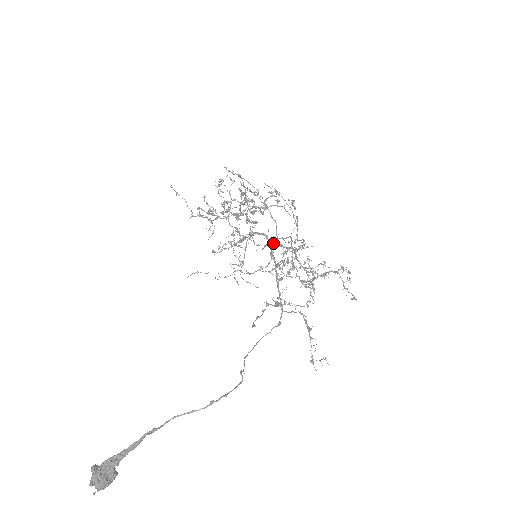
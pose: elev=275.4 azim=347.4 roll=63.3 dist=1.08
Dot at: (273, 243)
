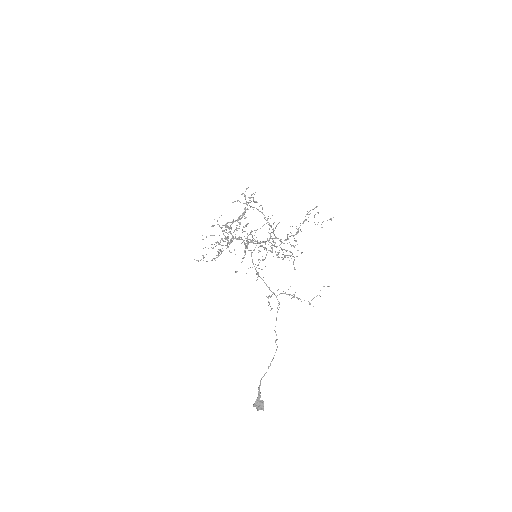
Dot at: occluded
